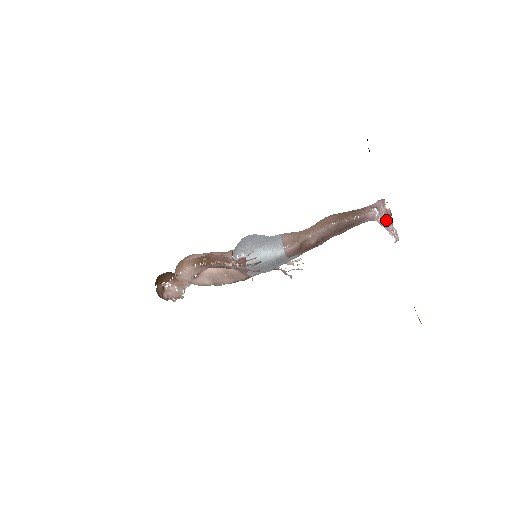
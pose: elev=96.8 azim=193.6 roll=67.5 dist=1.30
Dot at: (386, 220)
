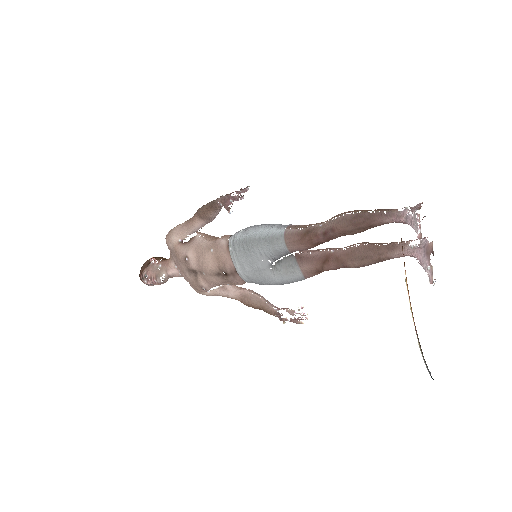
Dot at: (415, 210)
